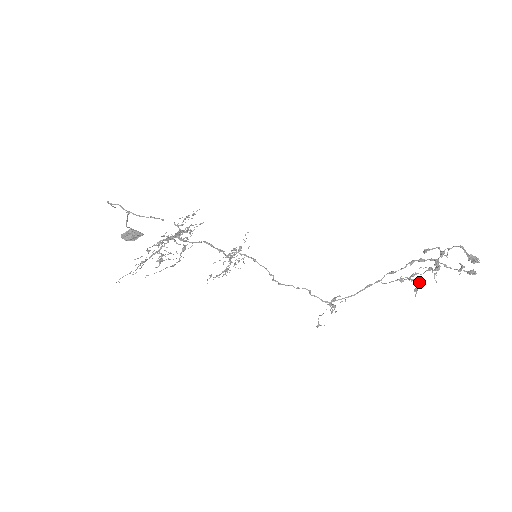
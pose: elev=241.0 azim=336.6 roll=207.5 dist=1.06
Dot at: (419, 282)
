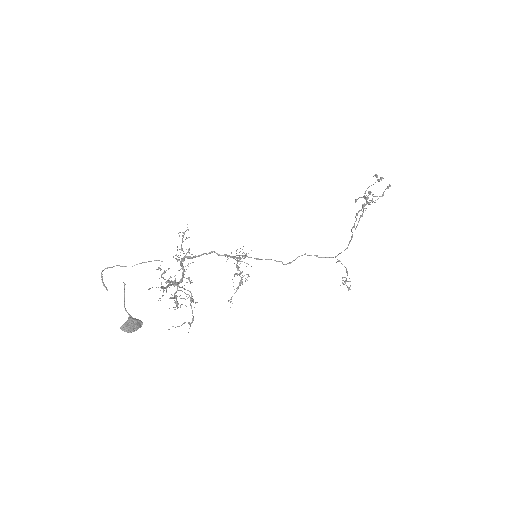
Dot at: (369, 200)
